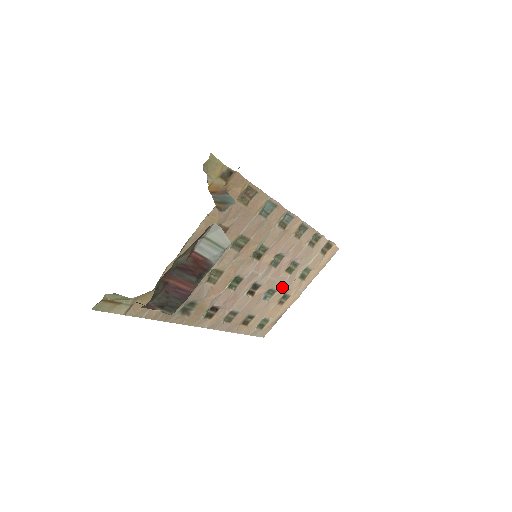
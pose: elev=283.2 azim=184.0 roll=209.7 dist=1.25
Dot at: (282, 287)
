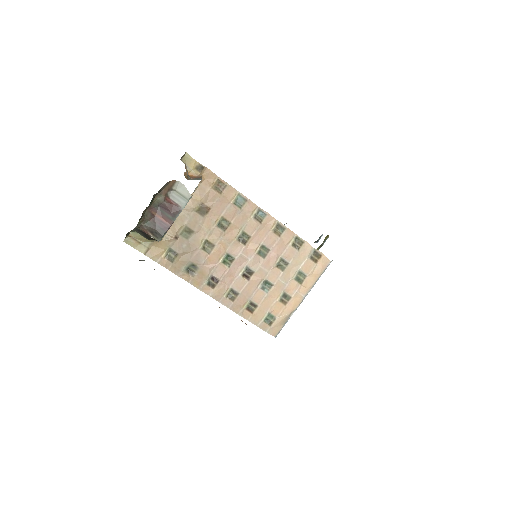
Dot at: (278, 283)
